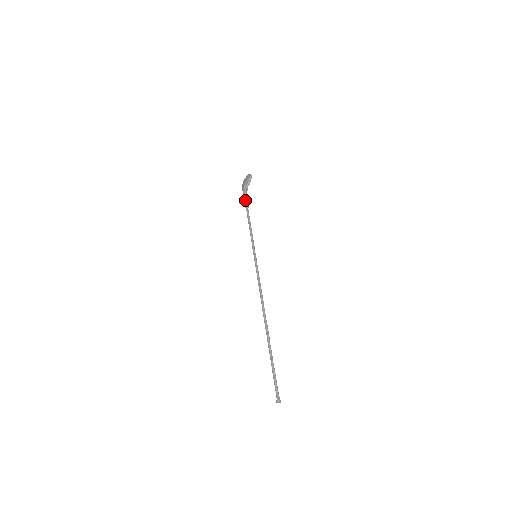
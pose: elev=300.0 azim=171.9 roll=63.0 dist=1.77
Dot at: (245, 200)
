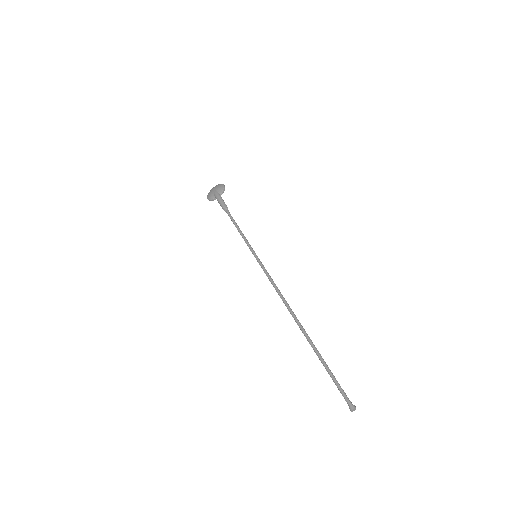
Dot at: (224, 204)
